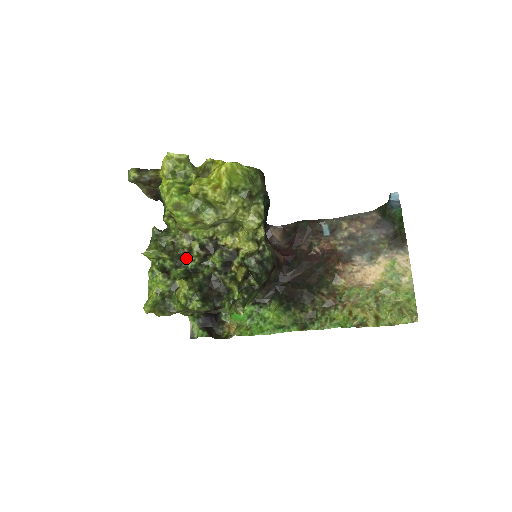
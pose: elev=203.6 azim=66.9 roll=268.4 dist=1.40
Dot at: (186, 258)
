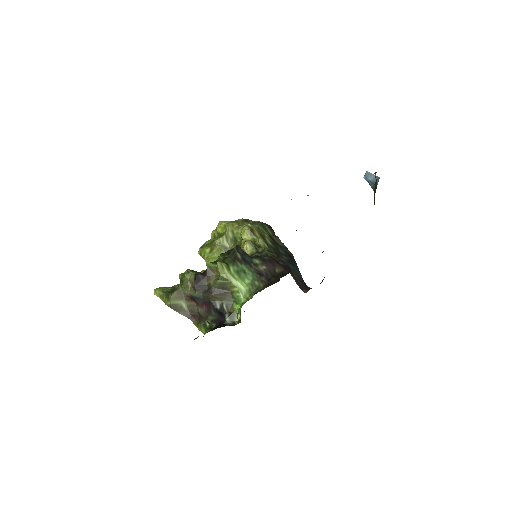
Dot at: occluded
